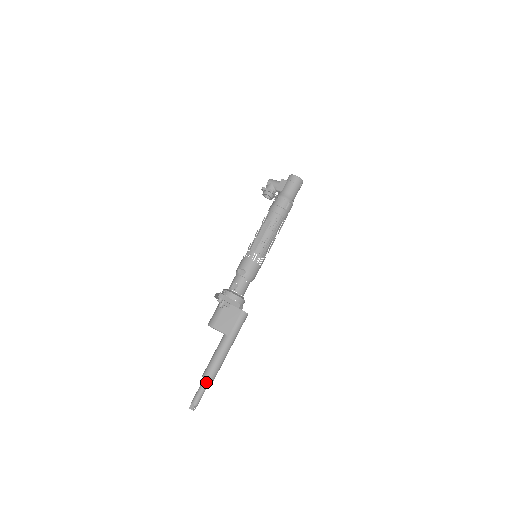
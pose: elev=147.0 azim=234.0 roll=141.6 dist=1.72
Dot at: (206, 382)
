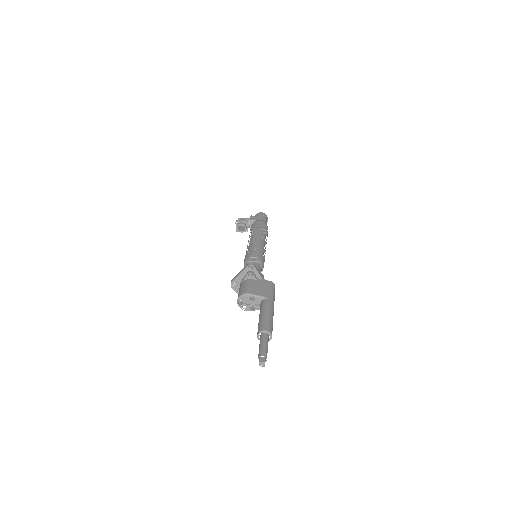
Dot at: (266, 336)
